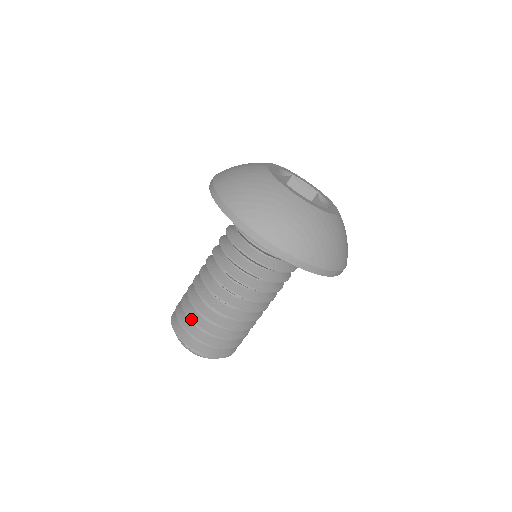
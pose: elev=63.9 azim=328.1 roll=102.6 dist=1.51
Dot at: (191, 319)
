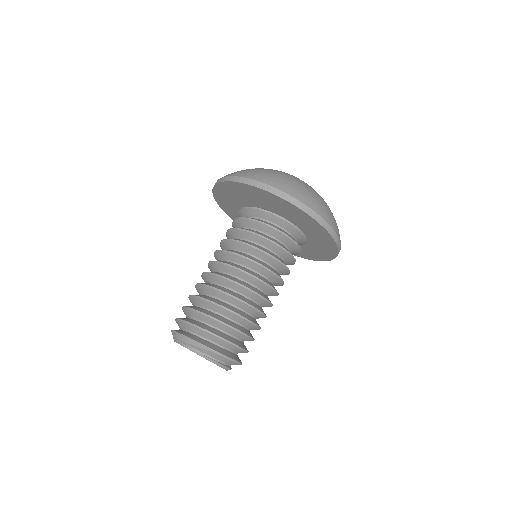
Dot at: (224, 322)
